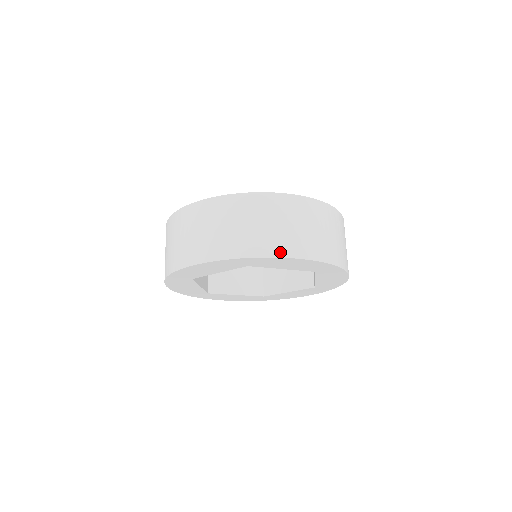
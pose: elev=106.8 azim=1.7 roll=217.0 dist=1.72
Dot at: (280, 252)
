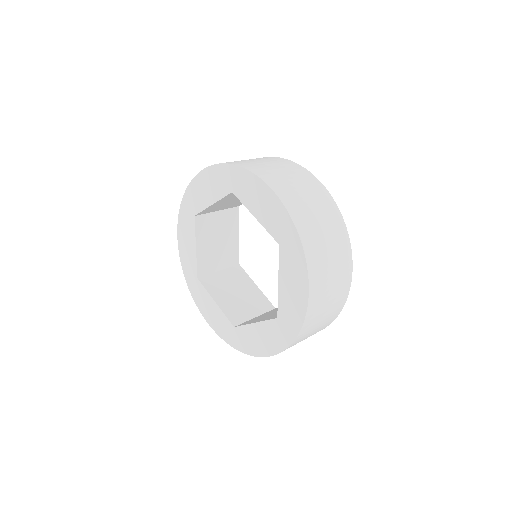
Dot at: (260, 174)
